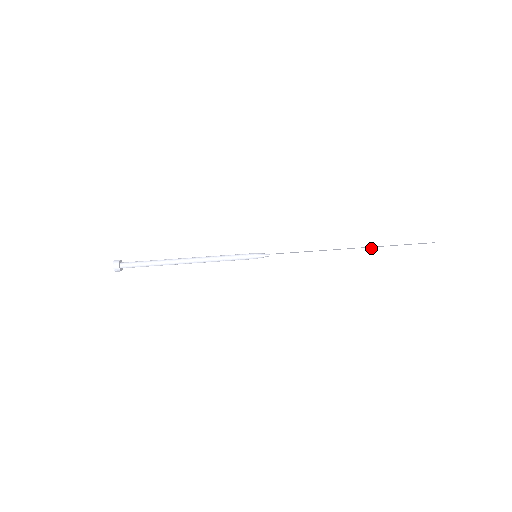
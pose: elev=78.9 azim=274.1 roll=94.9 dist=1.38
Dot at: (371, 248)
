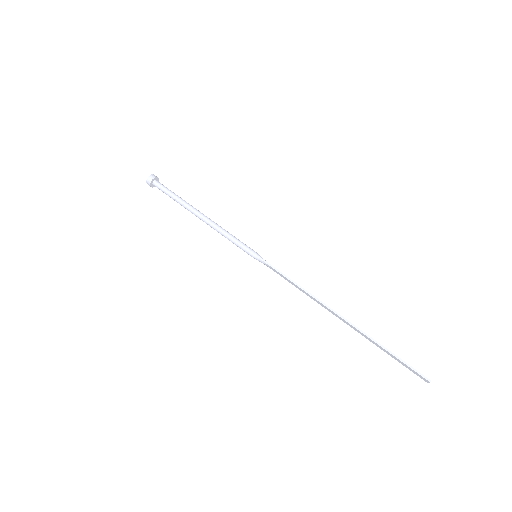
Dot at: (361, 331)
